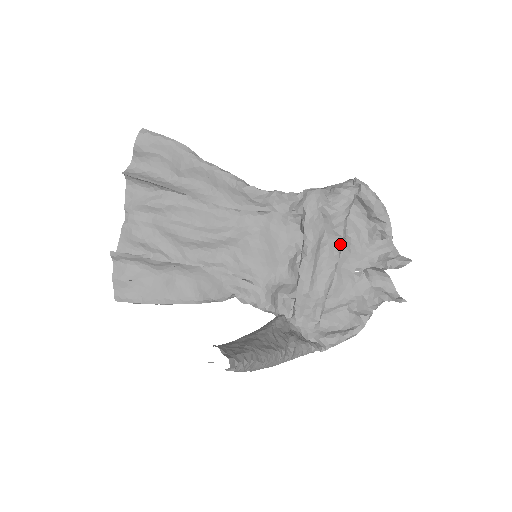
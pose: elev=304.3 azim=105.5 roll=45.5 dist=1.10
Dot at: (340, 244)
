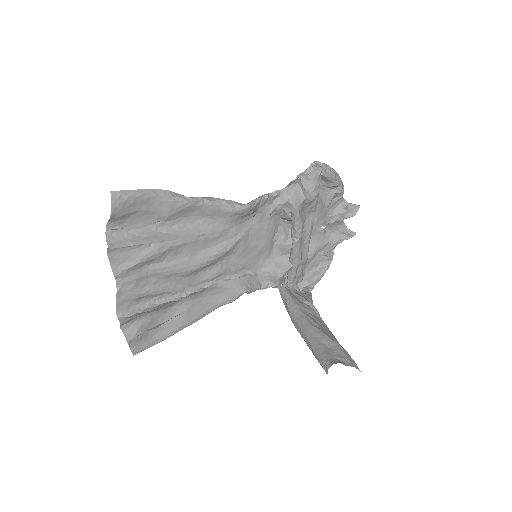
Dot at: occluded
